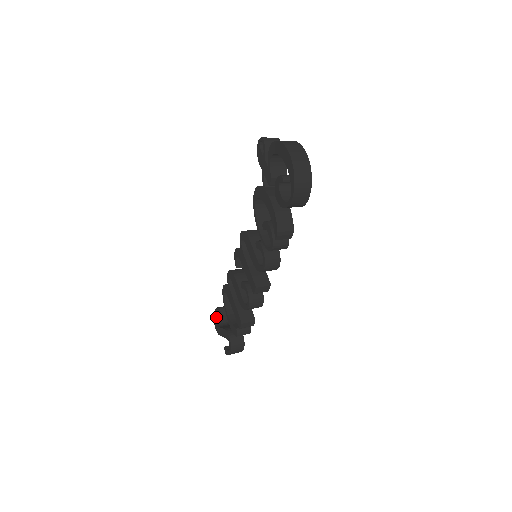
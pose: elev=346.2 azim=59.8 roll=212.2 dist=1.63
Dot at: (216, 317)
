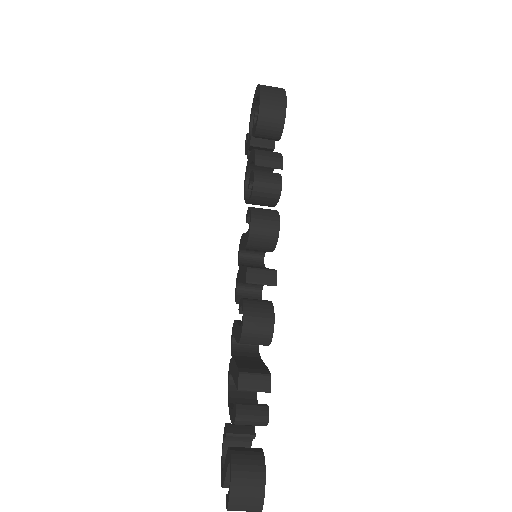
Dot at: (224, 460)
